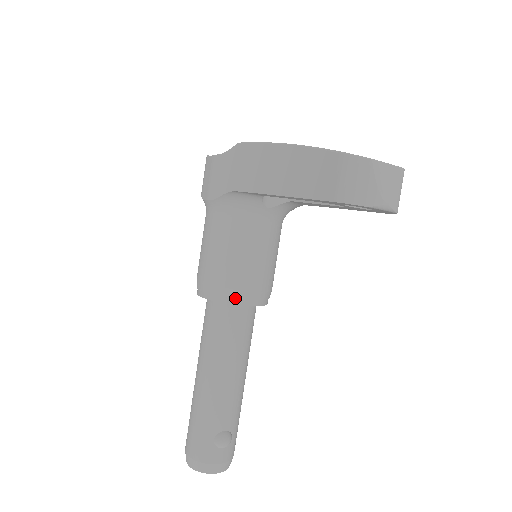
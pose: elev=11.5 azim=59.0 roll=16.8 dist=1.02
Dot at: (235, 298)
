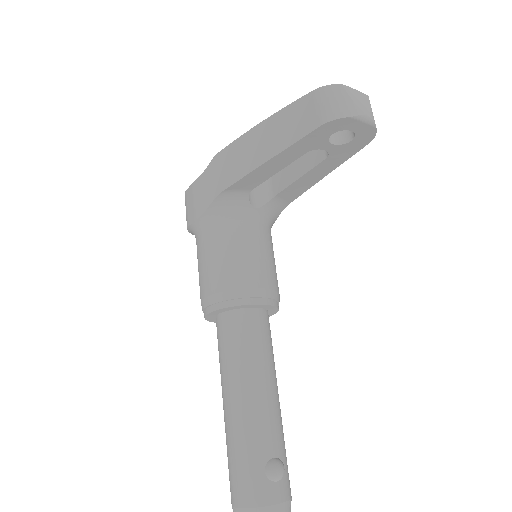
Dot at: (247, 298)
